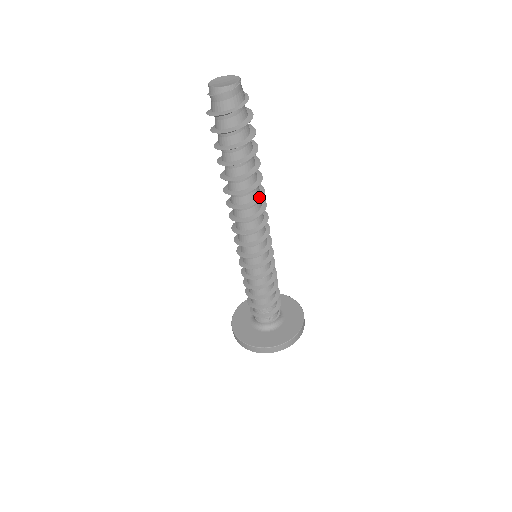
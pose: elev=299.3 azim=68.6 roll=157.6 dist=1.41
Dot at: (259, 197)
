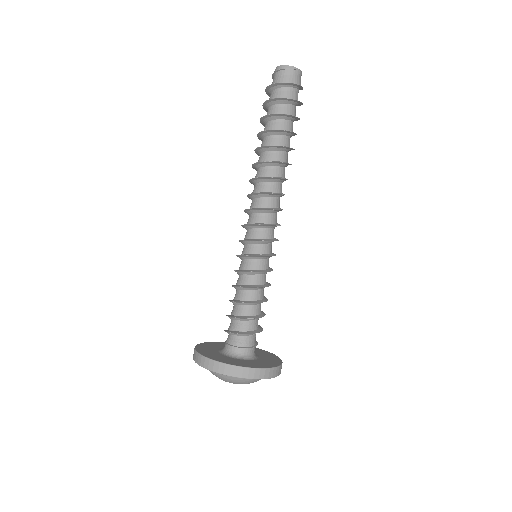
Dot at: (278, 177)
